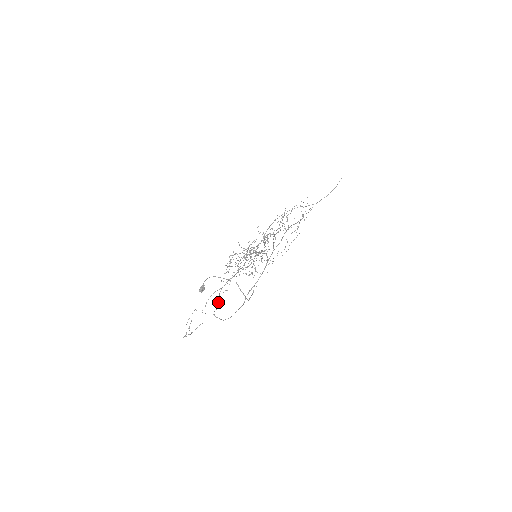
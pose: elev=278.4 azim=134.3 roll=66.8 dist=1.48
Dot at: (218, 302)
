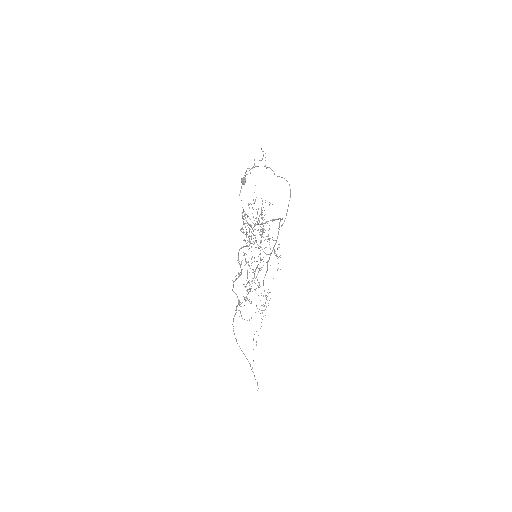
Dot at: (245, 246)
